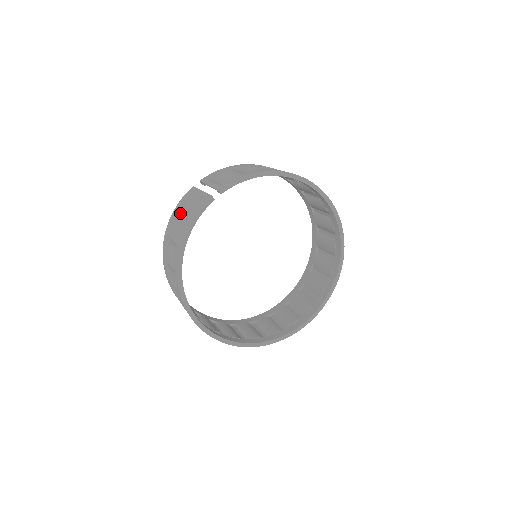
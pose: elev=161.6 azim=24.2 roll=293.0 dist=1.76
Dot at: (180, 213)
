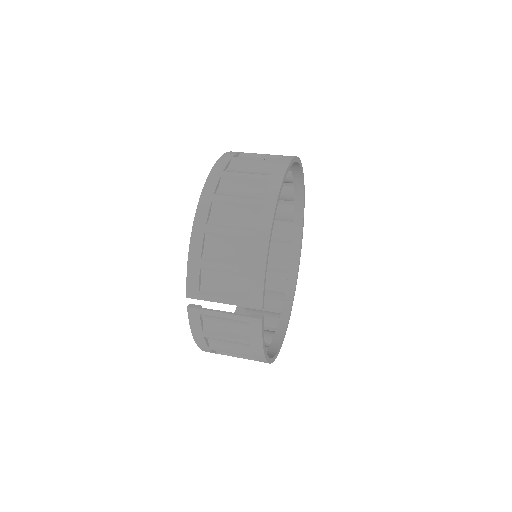
Dot at: occluded
